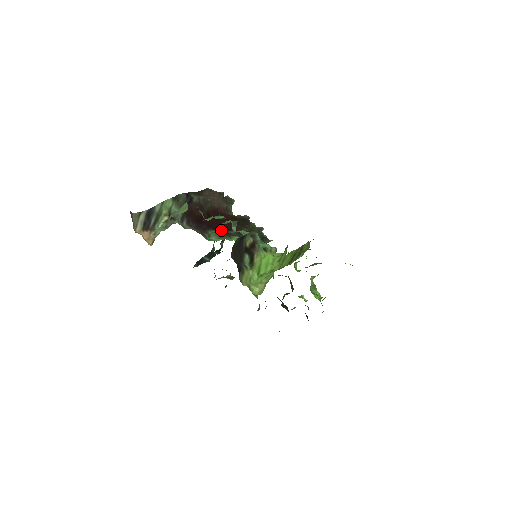
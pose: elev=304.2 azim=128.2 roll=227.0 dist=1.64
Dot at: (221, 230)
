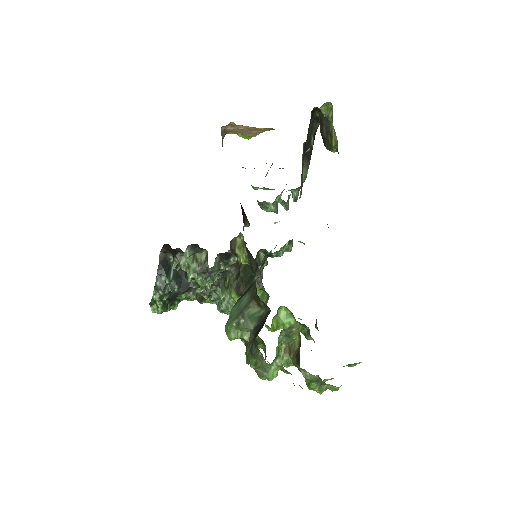
Dot at: occluded
